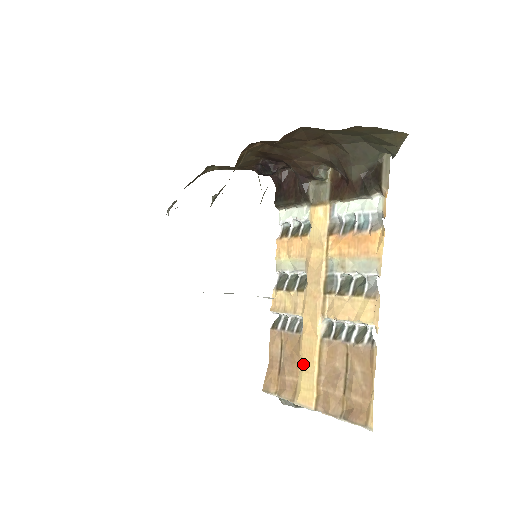
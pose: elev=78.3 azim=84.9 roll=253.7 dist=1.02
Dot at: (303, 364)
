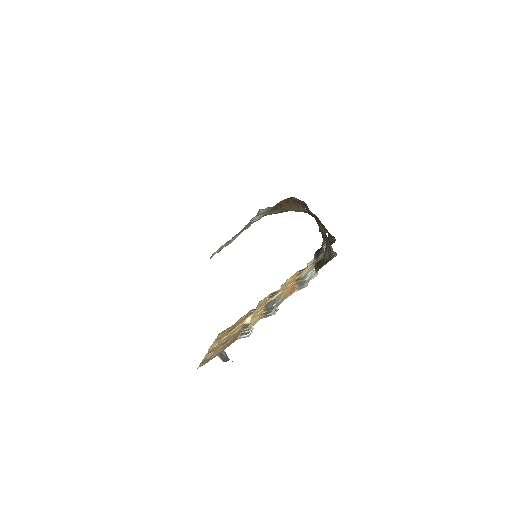
Dot at: occluded
